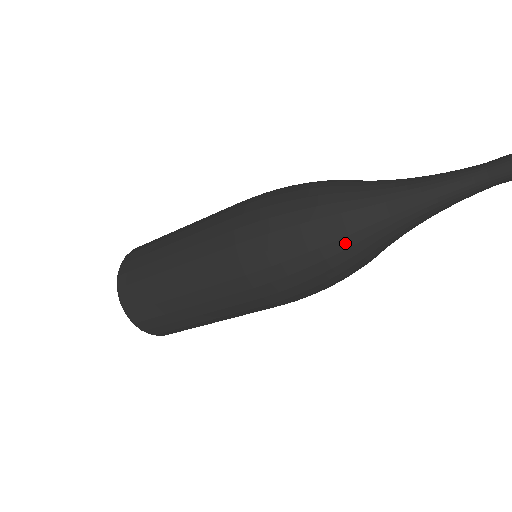
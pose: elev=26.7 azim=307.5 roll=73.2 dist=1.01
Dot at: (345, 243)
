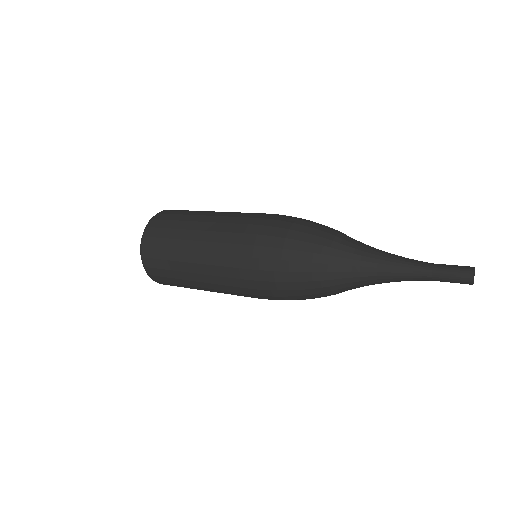
Dot at: (326, 290)
